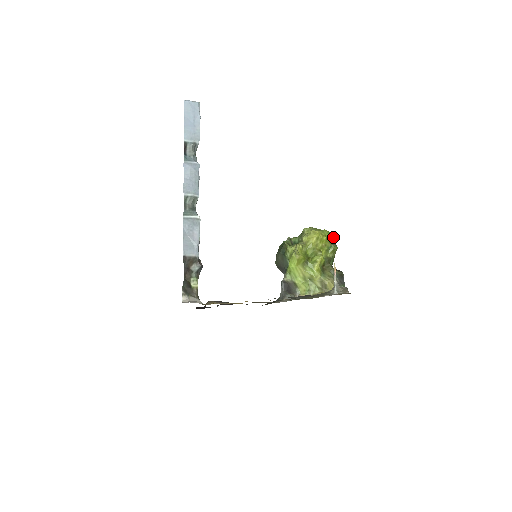
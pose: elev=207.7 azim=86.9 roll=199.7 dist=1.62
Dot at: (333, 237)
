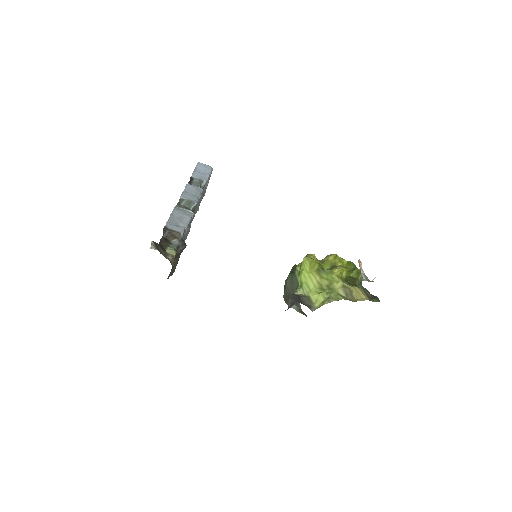
Dot at: (356, 267)
